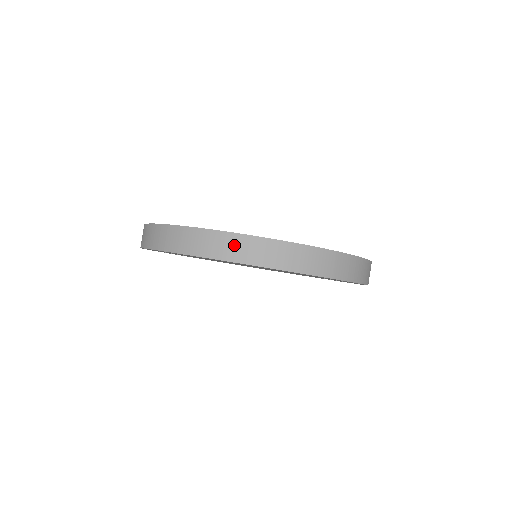
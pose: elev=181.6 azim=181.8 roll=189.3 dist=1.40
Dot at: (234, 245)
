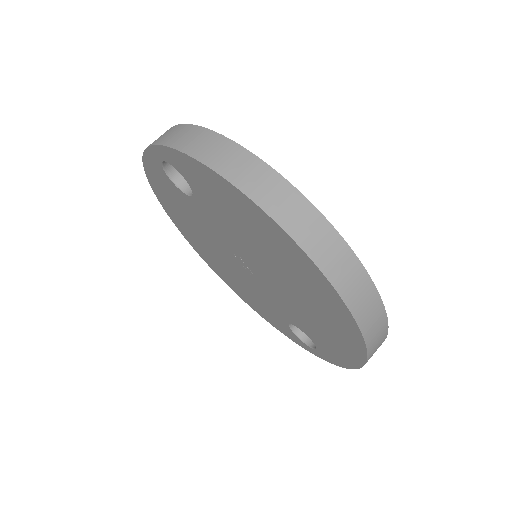
Dot at: (335, 253)
